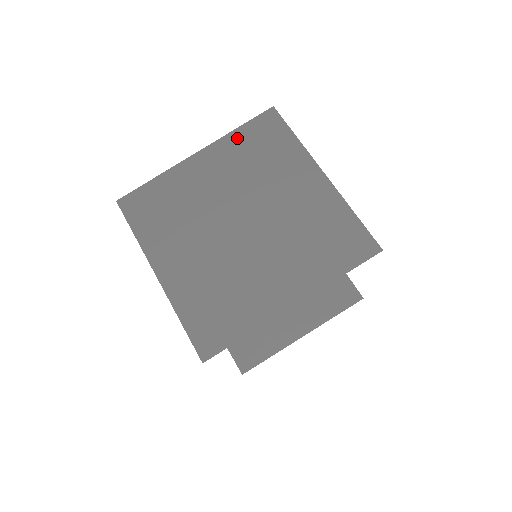
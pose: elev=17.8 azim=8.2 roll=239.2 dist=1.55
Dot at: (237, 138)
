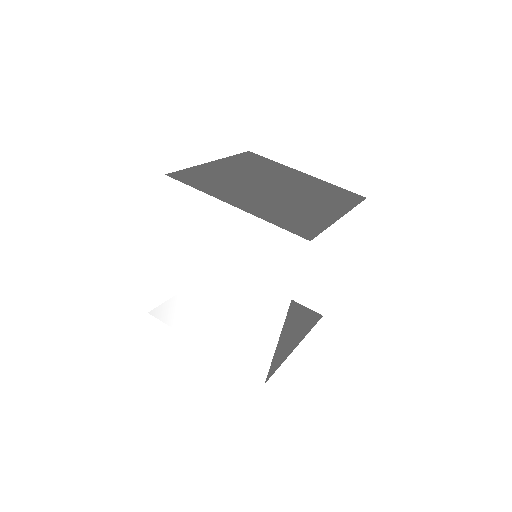
Dot at: (237, 158)
